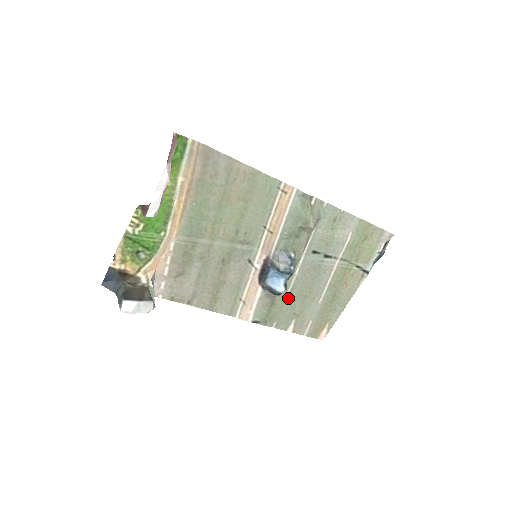
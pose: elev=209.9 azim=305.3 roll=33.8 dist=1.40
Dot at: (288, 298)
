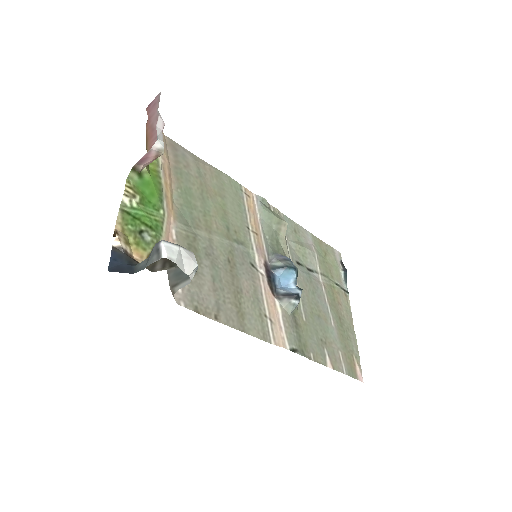
Dot at: (305, 318)
